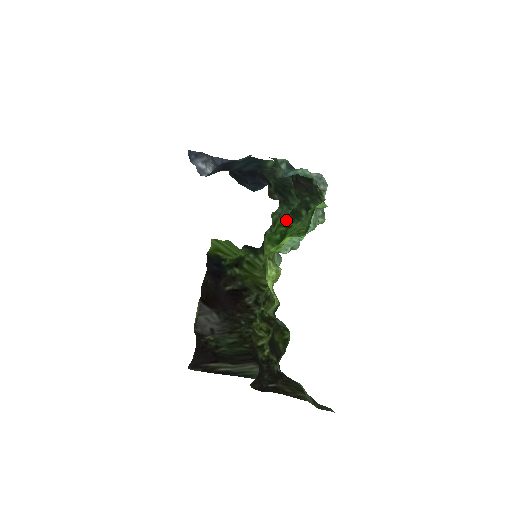
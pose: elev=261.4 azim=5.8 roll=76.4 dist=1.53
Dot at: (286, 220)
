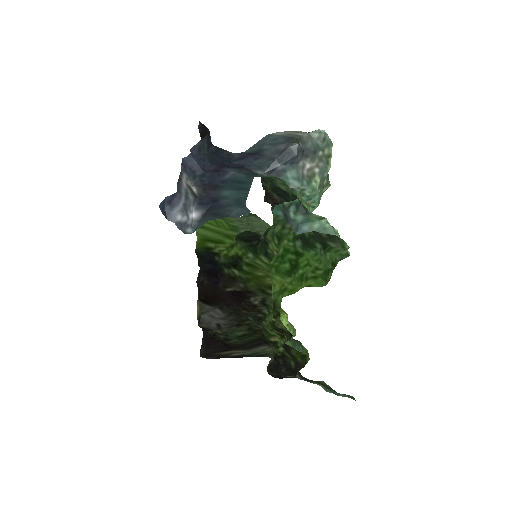
Dot at: (295, 244)
